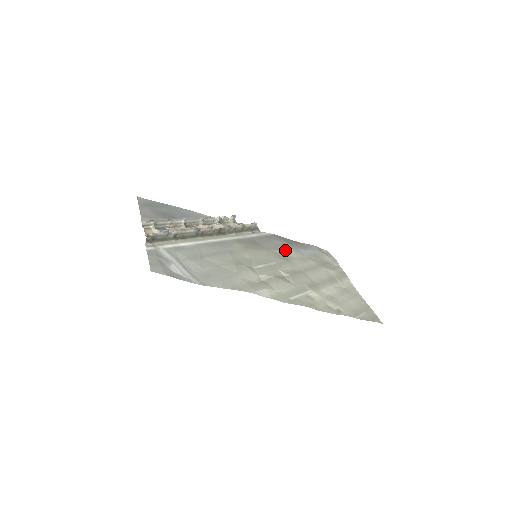
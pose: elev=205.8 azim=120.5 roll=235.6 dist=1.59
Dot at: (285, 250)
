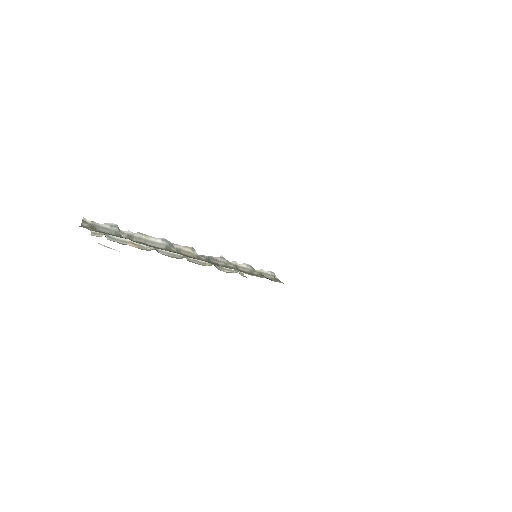
Dot at: occluded
